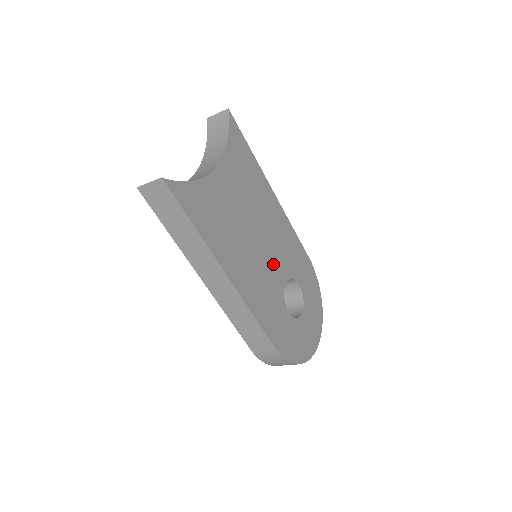
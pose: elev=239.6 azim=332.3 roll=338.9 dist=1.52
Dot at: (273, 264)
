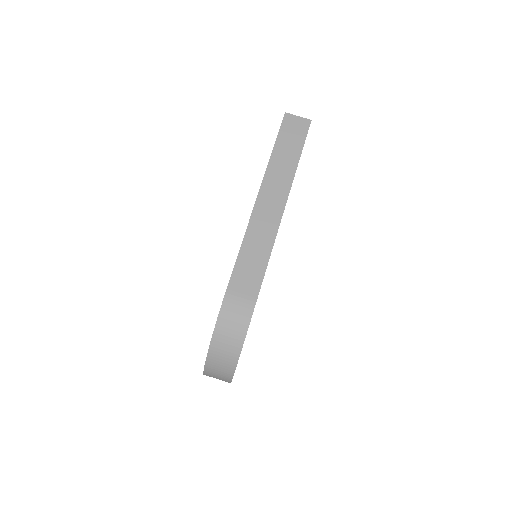
Dot at: occluded
